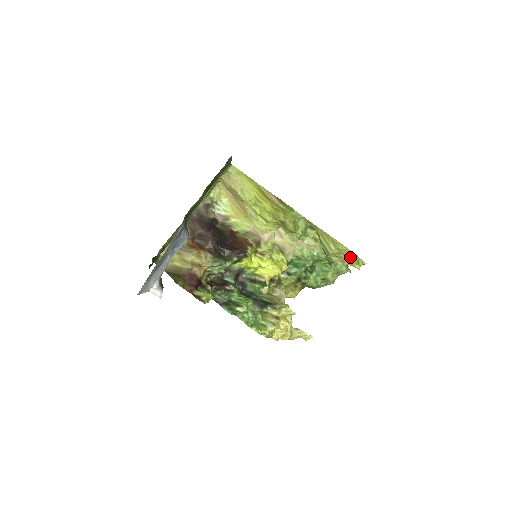
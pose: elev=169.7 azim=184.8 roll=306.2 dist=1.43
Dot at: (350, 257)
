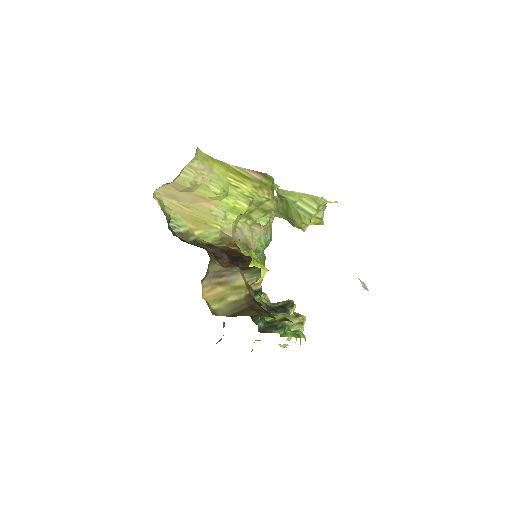
Dot at: (323, 212)
